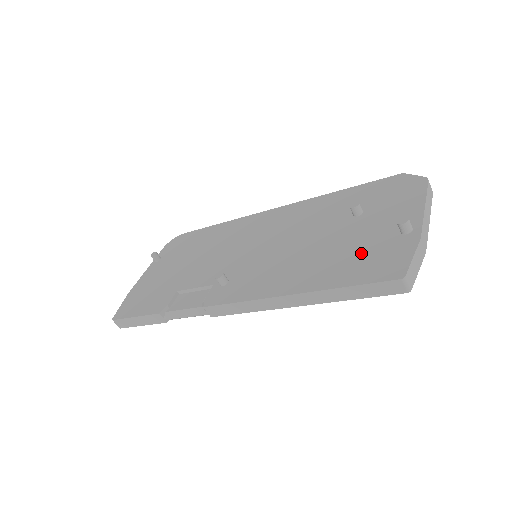
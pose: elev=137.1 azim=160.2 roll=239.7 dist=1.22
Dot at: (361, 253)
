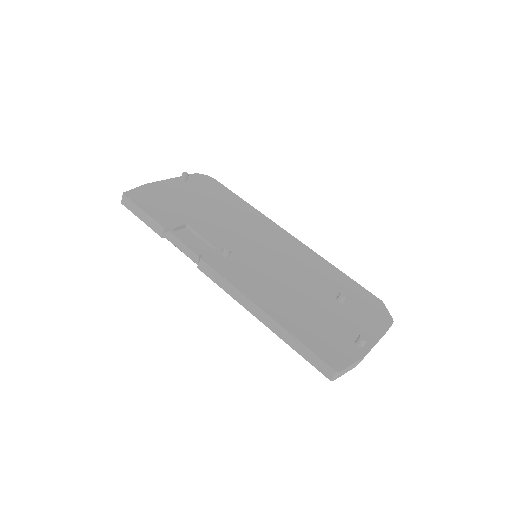
Dot at: (325, 330)
